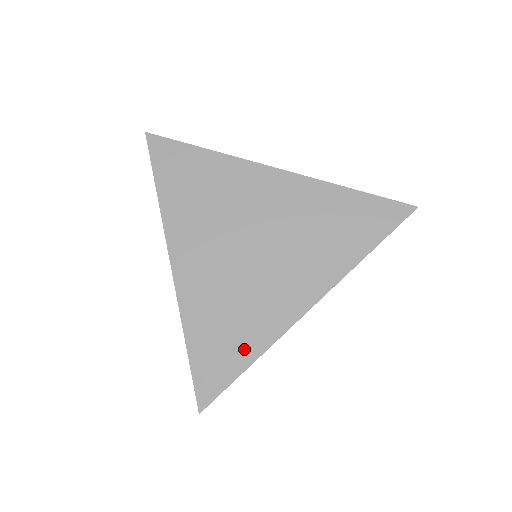
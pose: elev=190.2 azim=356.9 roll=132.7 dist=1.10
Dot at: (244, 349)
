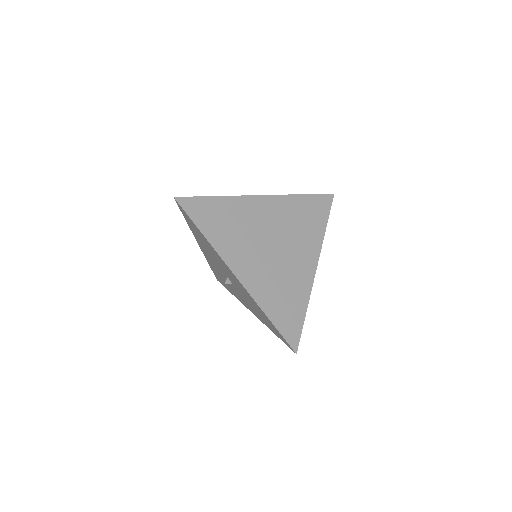
Dot at: (299, 306)
